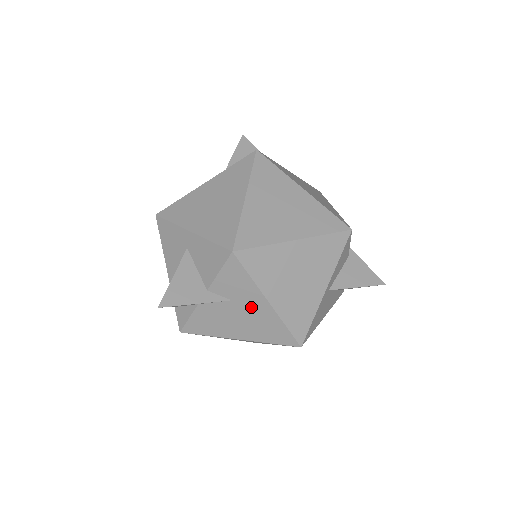
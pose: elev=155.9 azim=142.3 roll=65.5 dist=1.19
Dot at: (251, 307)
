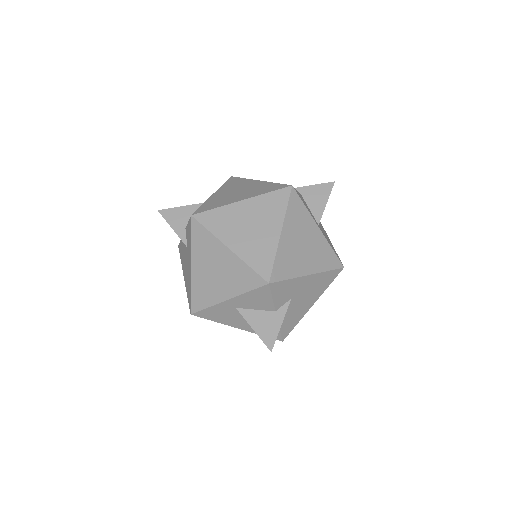
Dot at: (303, 288)
